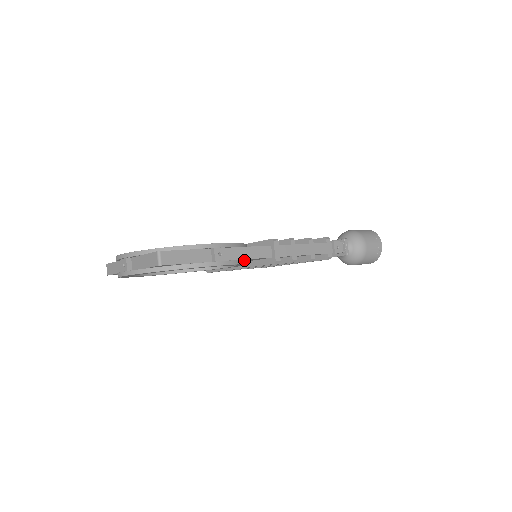
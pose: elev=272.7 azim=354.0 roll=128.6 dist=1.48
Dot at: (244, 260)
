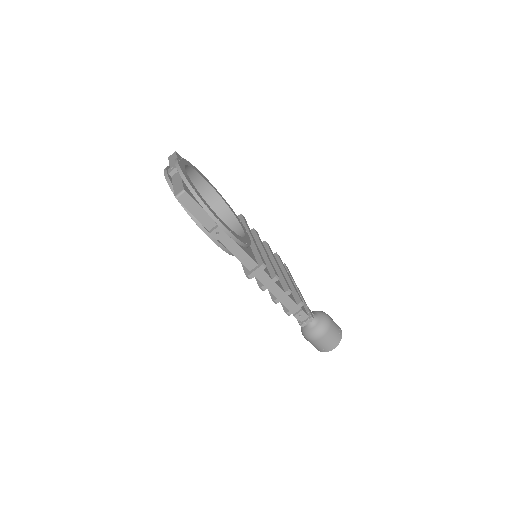
Dot at: occluded
